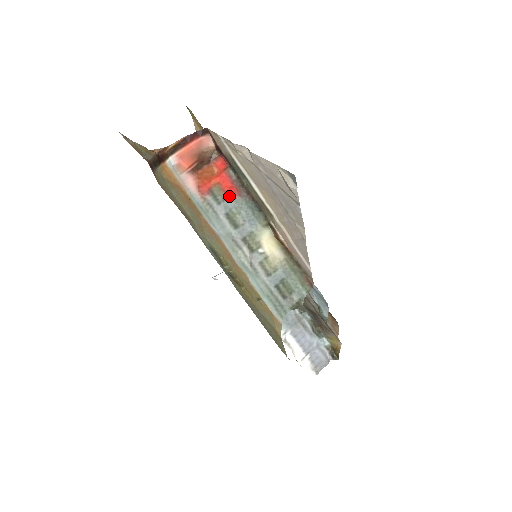
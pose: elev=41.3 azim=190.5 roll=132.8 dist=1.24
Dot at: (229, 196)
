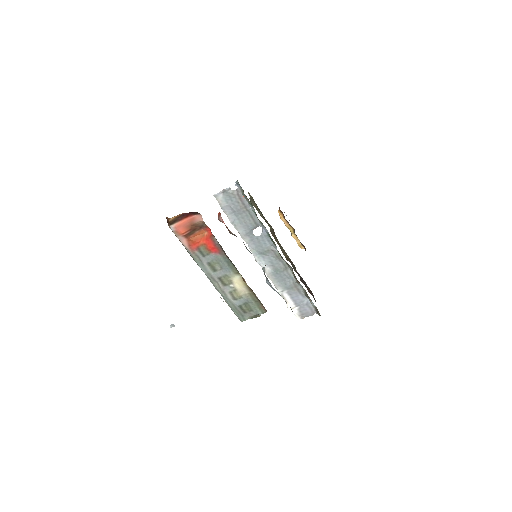
Dot at: (212, 253)
